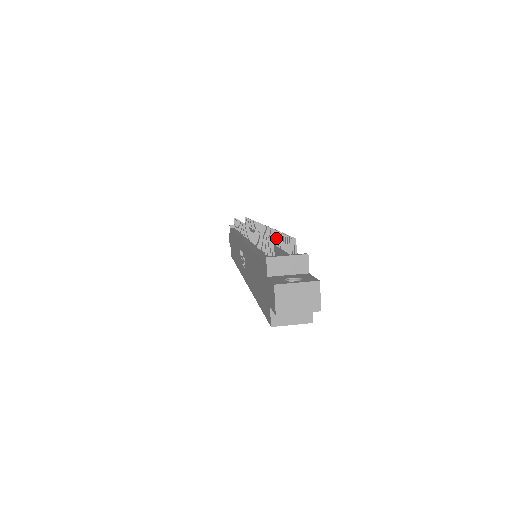
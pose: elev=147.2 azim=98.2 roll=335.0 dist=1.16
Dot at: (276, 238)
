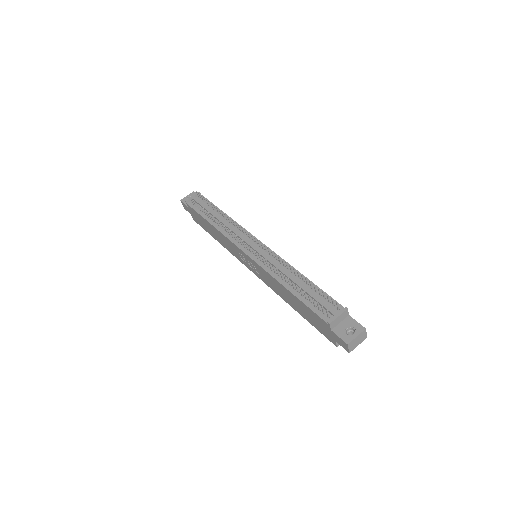
Dot at: (295, 272)
